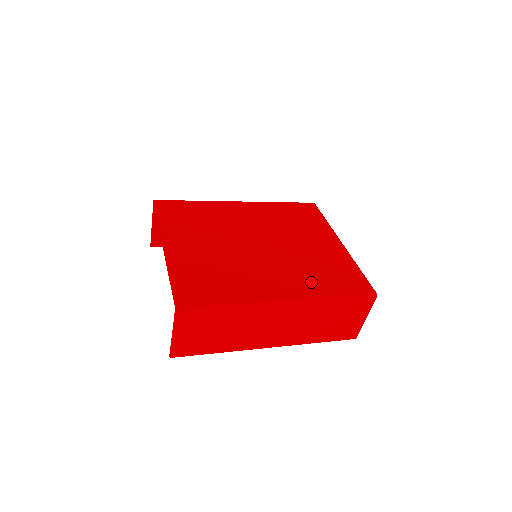
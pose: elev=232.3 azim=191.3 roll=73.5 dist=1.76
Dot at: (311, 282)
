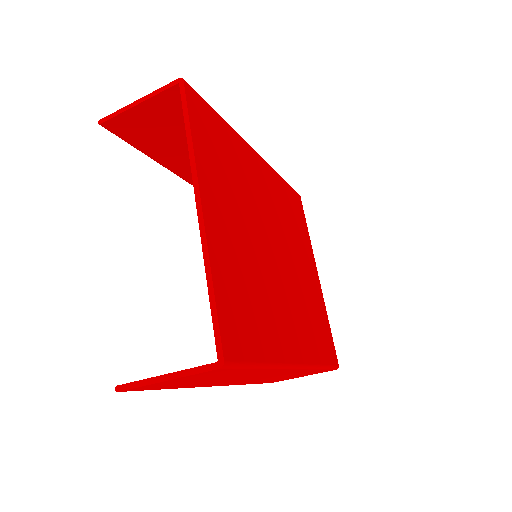
Dot at: (310, 337)
